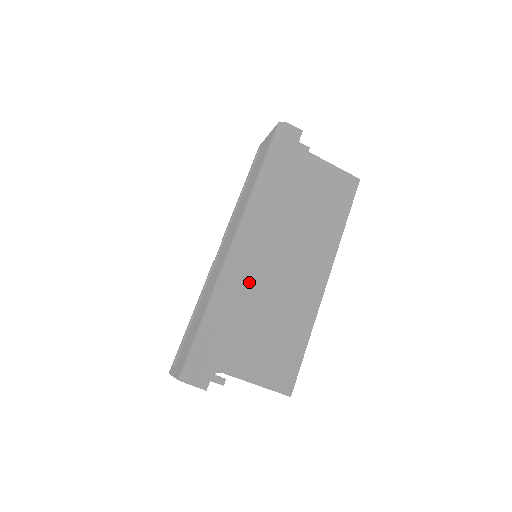
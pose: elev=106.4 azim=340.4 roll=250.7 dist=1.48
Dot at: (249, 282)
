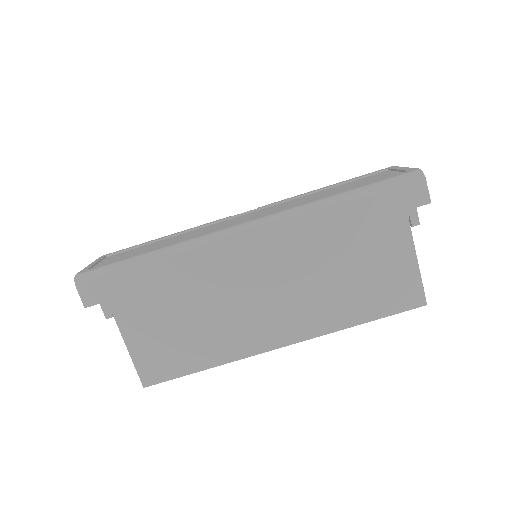
Dot at: (214, 272)
